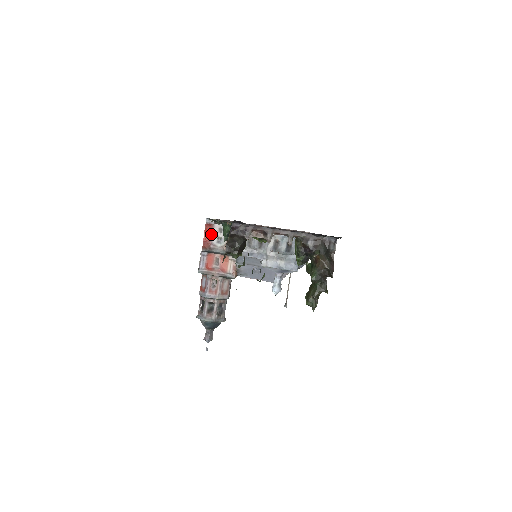
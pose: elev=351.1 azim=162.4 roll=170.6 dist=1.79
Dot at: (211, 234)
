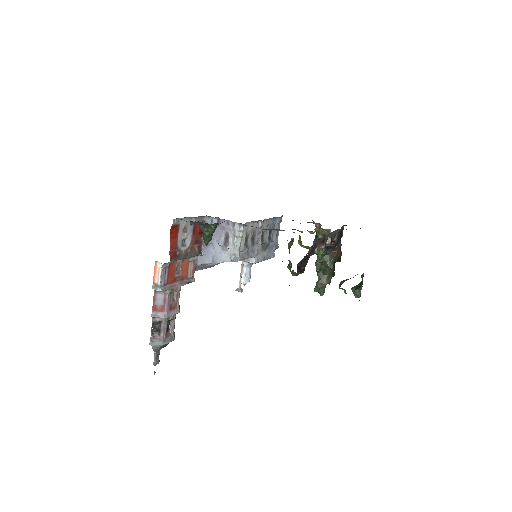
Dot at: (177, 238)
